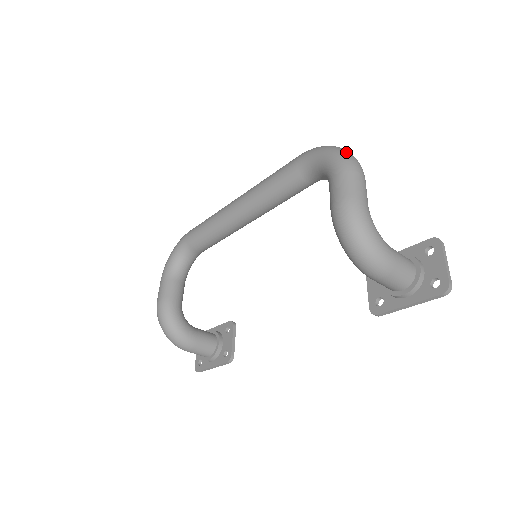
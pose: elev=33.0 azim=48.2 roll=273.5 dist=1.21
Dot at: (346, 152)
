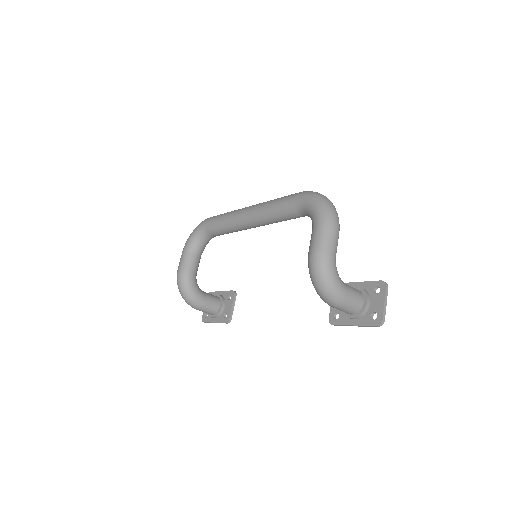
Dot at: (329, 207)
